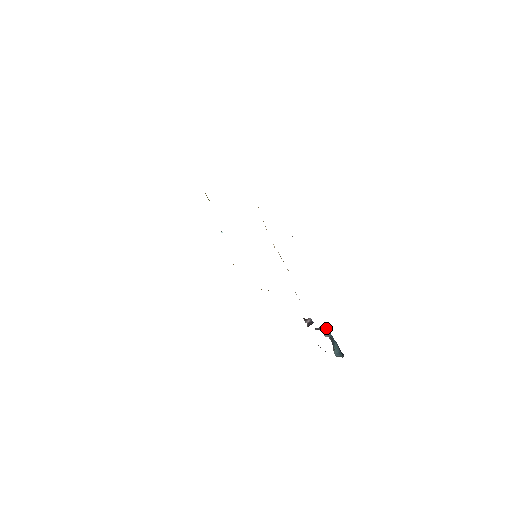
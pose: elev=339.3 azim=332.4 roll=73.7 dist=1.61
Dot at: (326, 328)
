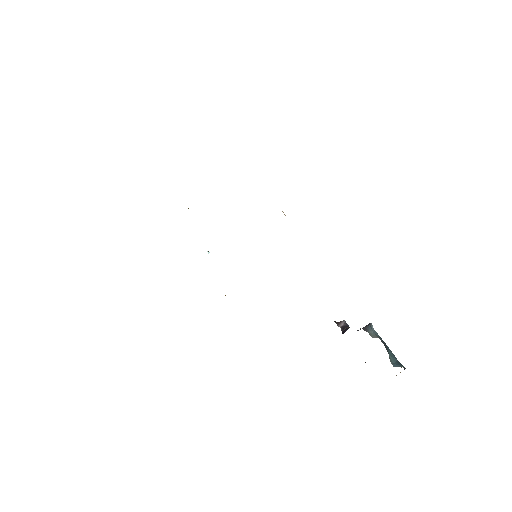
Dot at: (371, 327)
